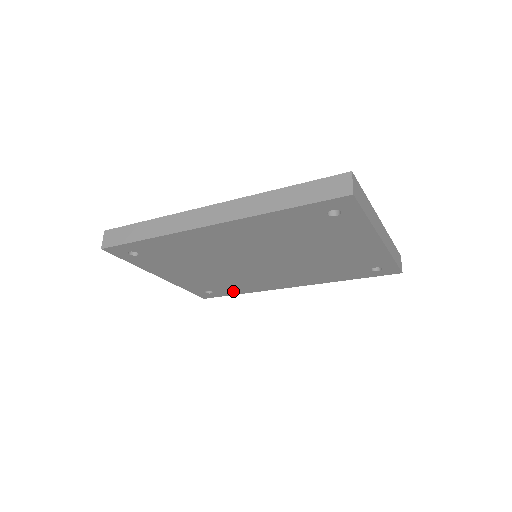
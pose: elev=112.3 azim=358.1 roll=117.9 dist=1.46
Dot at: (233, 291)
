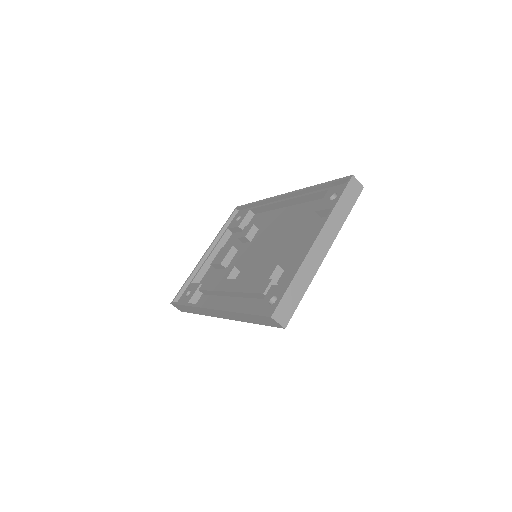
Dot at: occluded
